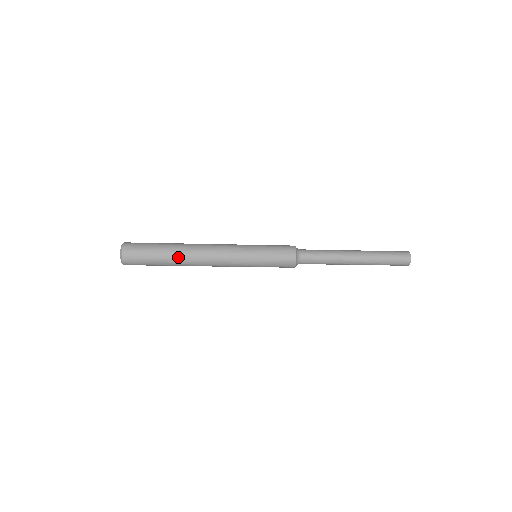
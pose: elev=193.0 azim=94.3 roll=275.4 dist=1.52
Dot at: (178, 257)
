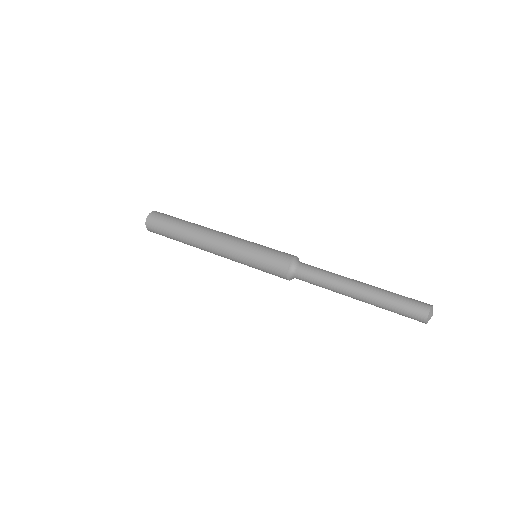
Dot at: (185, 233)
